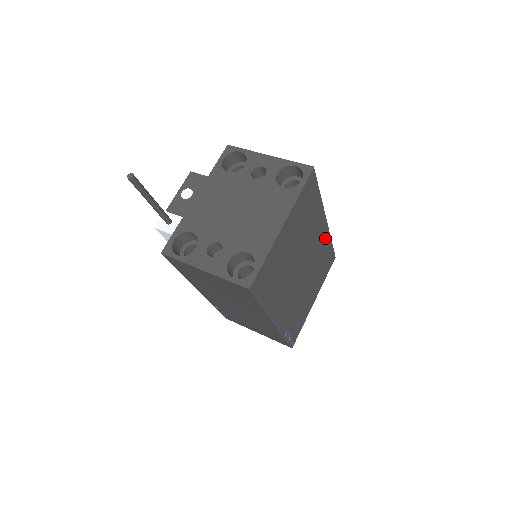
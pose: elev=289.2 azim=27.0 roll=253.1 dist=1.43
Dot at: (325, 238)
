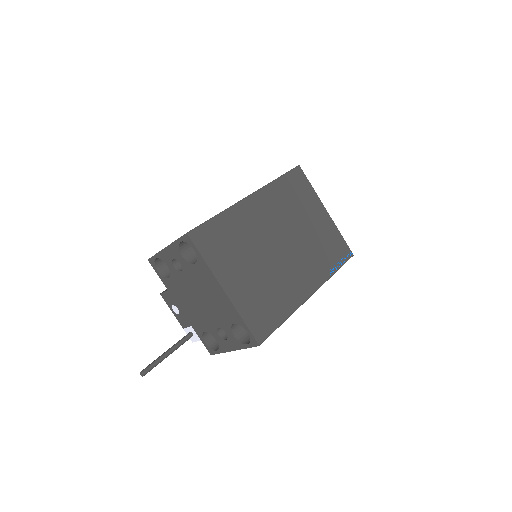
Dot at: (269, 195)
